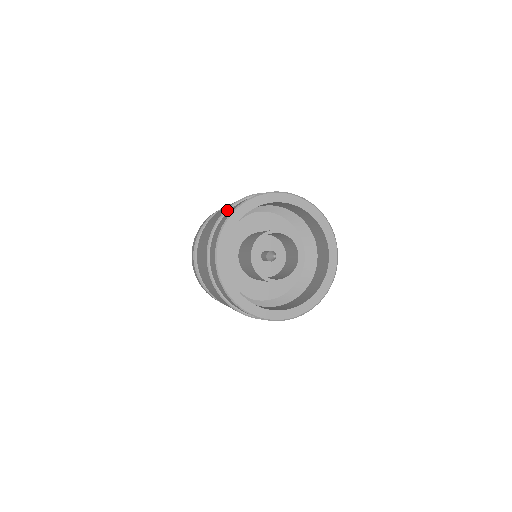
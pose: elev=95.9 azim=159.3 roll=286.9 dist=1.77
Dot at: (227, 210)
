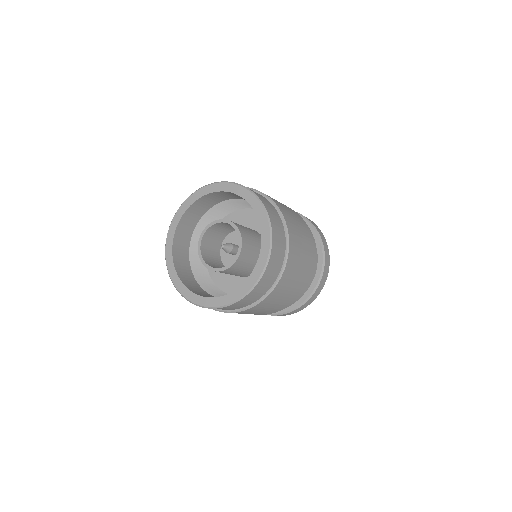
Dot at: occluded
